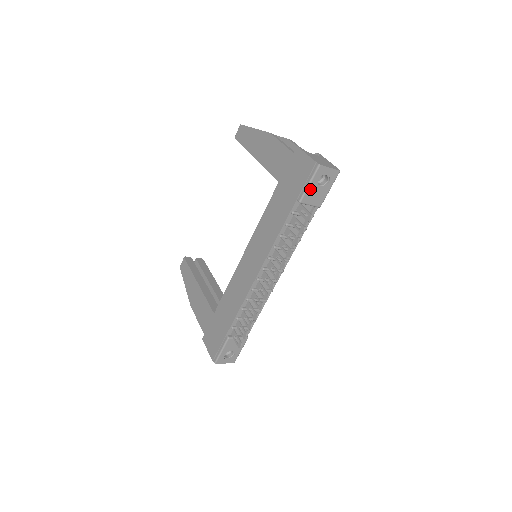
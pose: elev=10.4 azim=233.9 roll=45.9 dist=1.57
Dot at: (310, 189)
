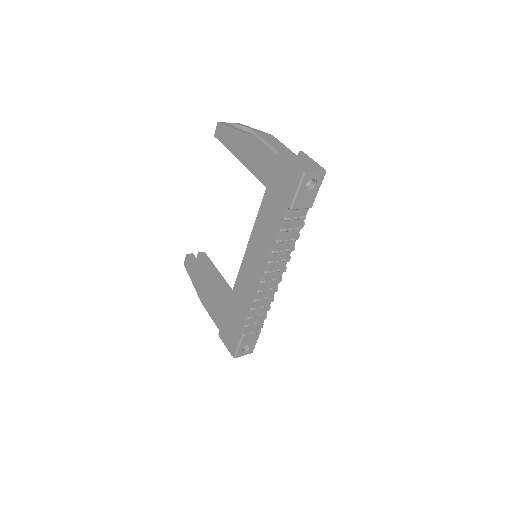
Dot at: (299, 196)
